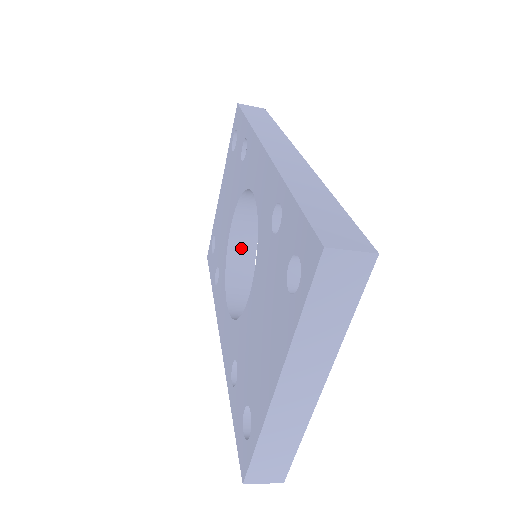
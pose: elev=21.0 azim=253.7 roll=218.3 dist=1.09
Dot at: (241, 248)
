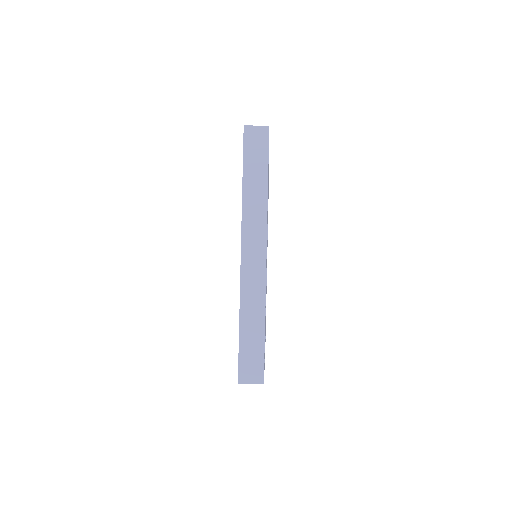
Dot at: occluded
